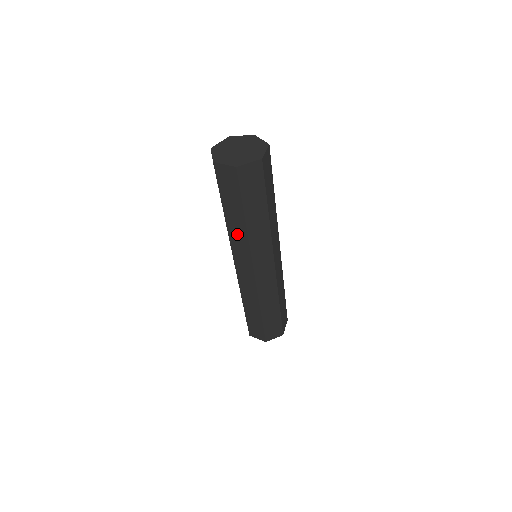
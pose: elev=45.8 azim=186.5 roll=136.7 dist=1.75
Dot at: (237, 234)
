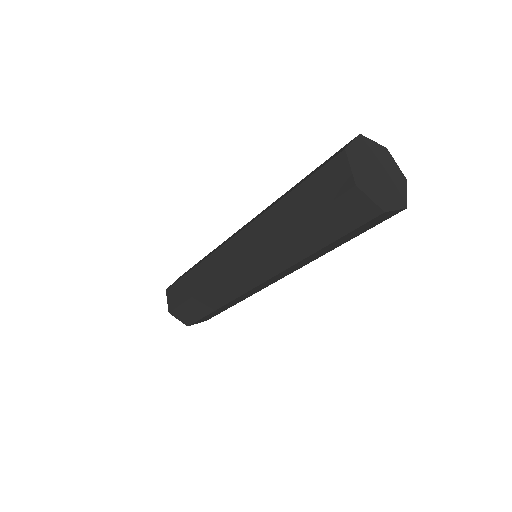
Dot at: (269, 226)
